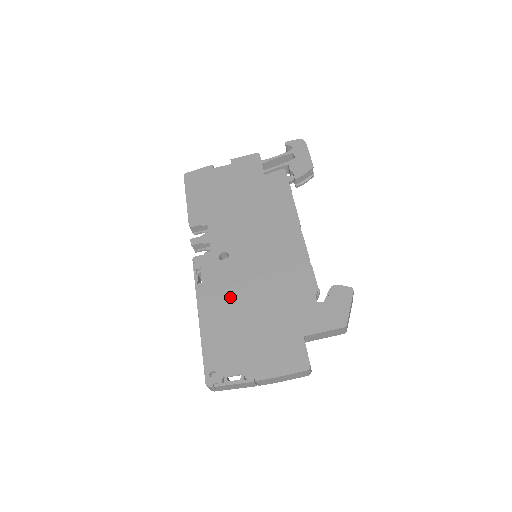
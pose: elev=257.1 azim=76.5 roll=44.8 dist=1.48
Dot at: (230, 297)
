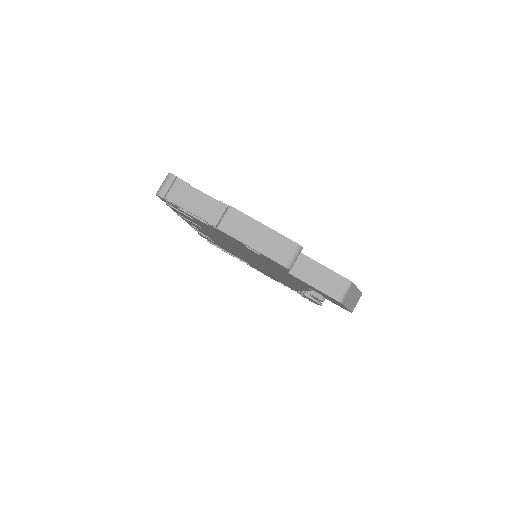
Dot at: occluded
